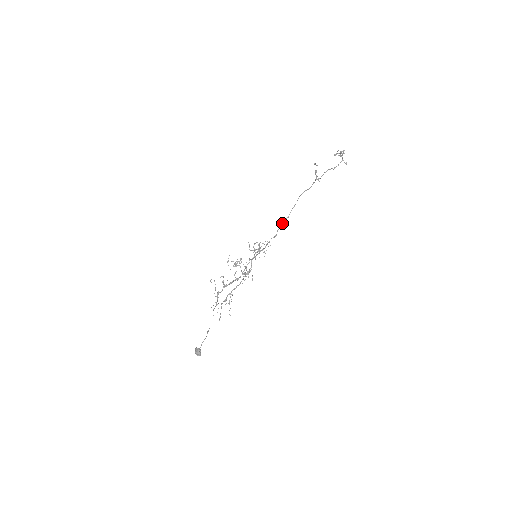
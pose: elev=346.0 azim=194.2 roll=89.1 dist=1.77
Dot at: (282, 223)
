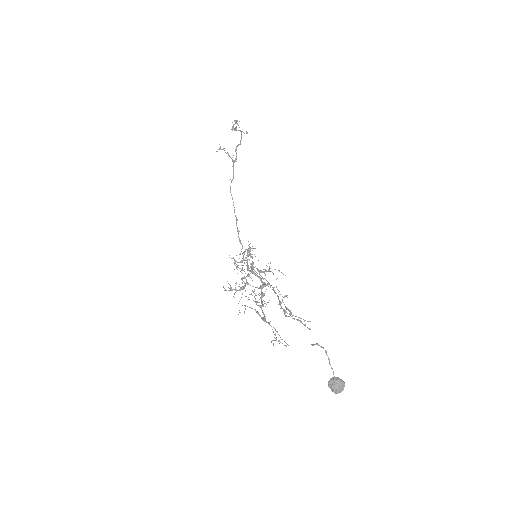
Dot at: (237, 230)
